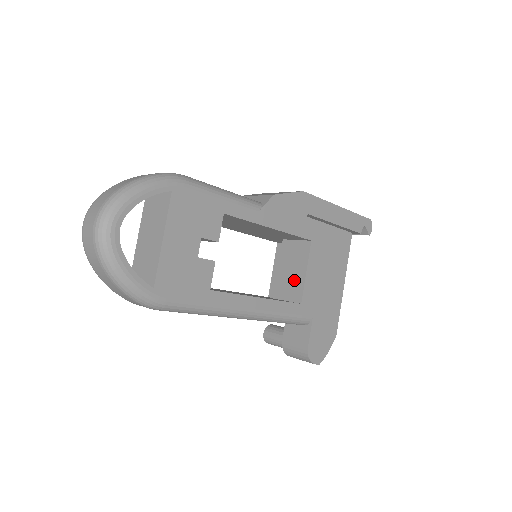
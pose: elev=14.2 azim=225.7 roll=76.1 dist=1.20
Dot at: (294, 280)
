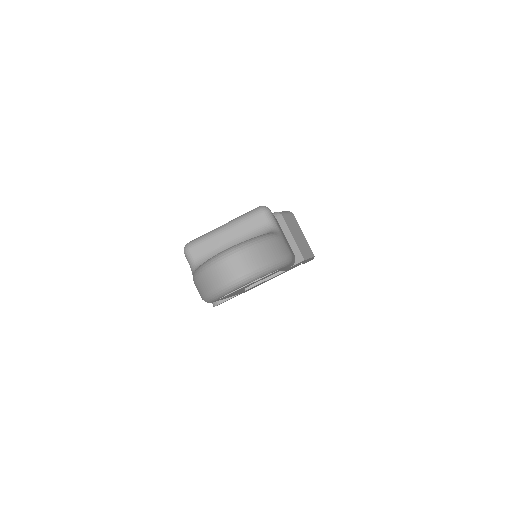
Dot at: occluded
